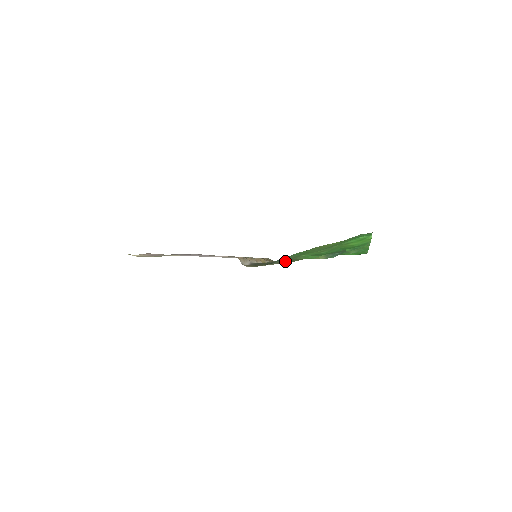
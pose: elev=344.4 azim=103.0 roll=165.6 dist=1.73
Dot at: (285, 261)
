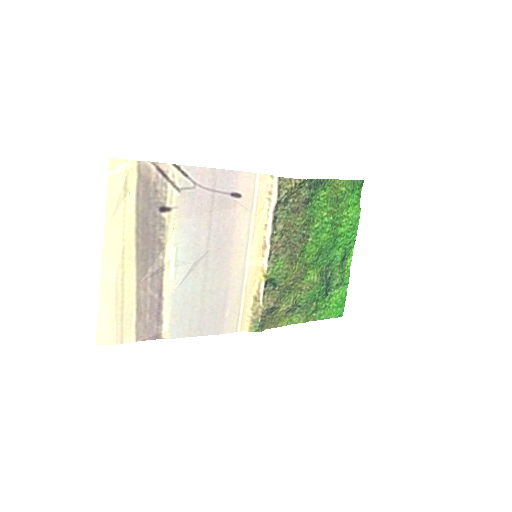
Dot at: (298, 238)
